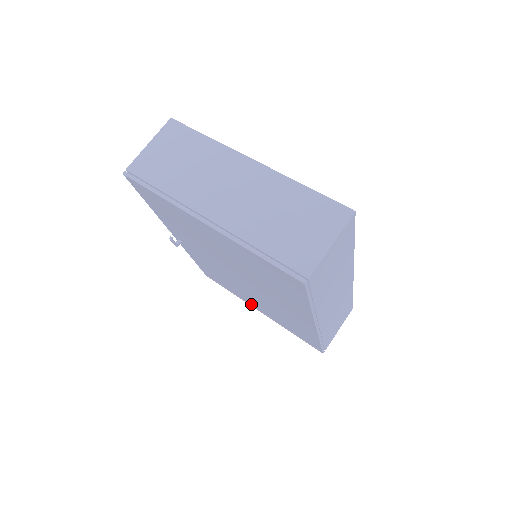
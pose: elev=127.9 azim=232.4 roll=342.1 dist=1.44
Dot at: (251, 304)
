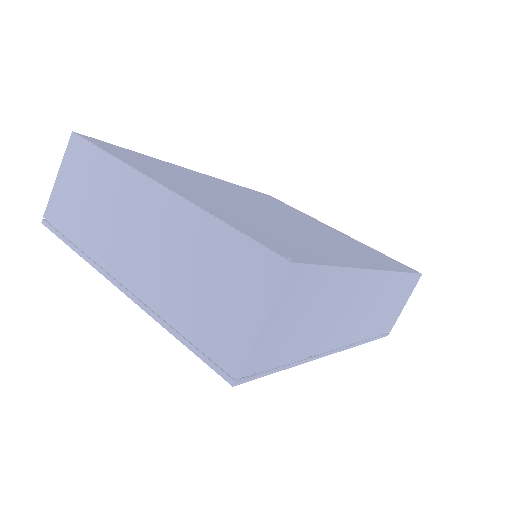
Dot at: occluded
